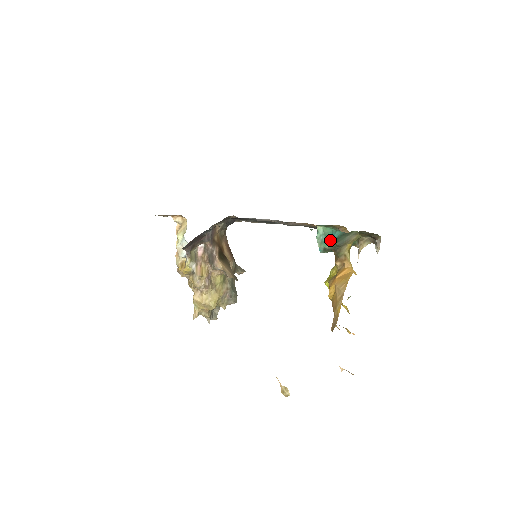
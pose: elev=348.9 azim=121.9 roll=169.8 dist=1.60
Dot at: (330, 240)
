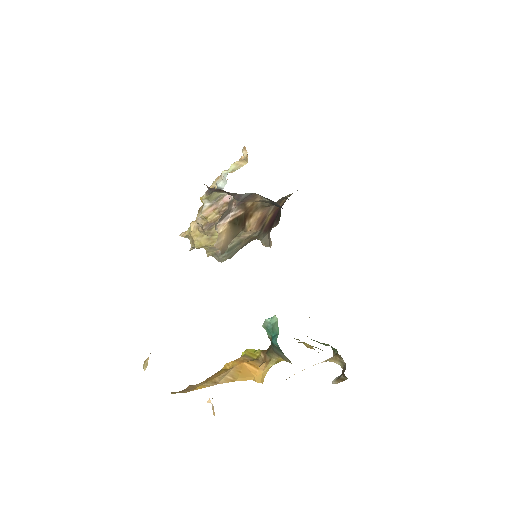
Dot at: (272, 336)
